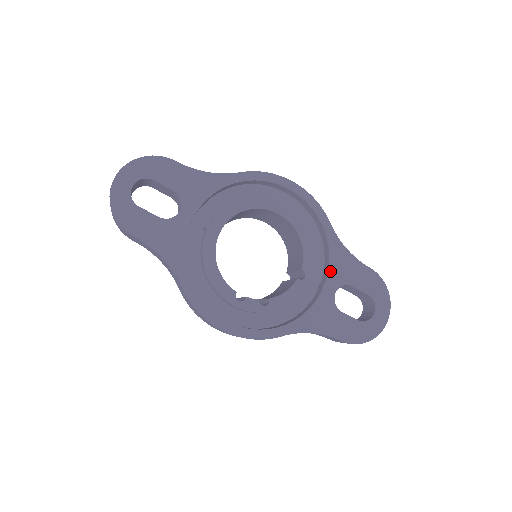
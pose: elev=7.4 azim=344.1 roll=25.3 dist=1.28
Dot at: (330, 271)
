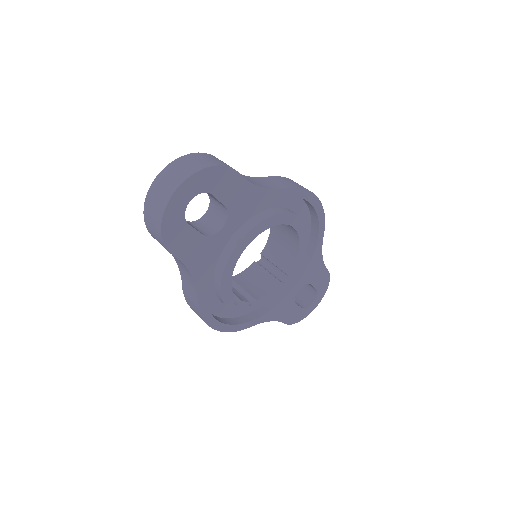
Dot at: (304, 274)
